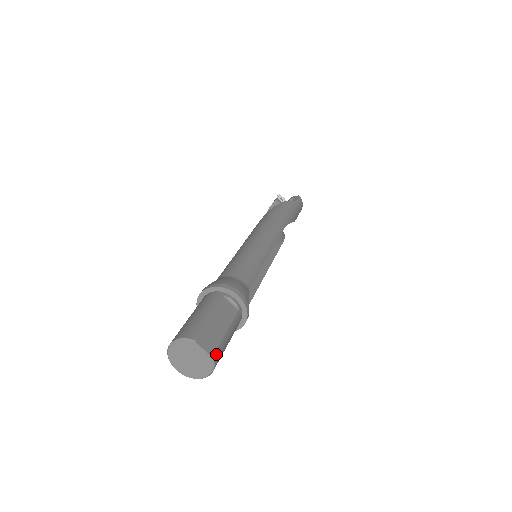
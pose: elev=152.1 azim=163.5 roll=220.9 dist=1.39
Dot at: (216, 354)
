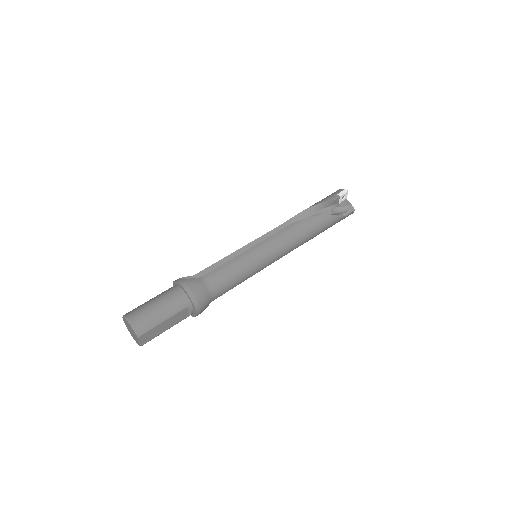
Dot at: occluded
